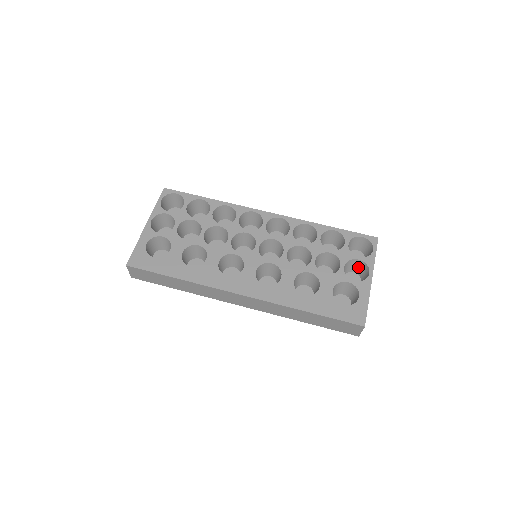
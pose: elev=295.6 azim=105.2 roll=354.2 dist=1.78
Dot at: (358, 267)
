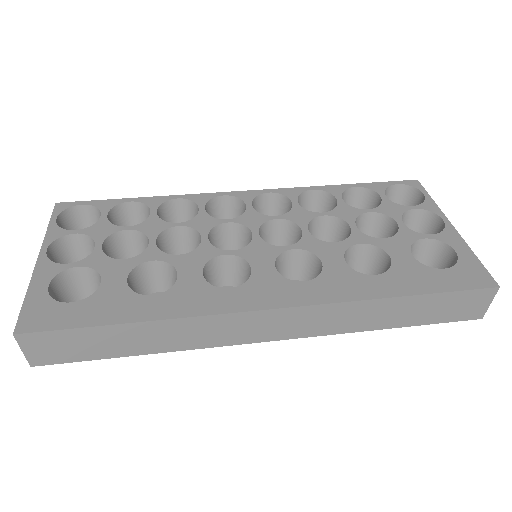
Dot at: (414, 224)
